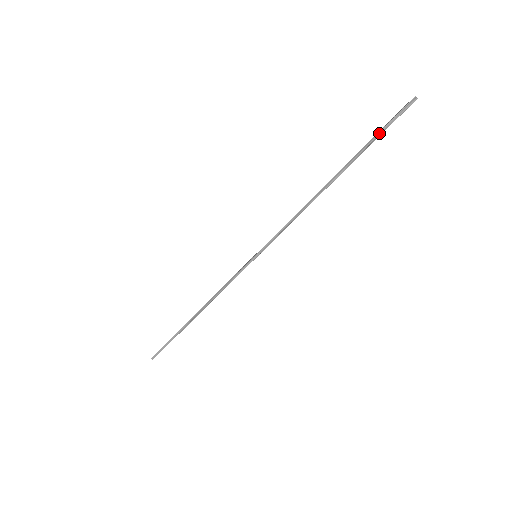
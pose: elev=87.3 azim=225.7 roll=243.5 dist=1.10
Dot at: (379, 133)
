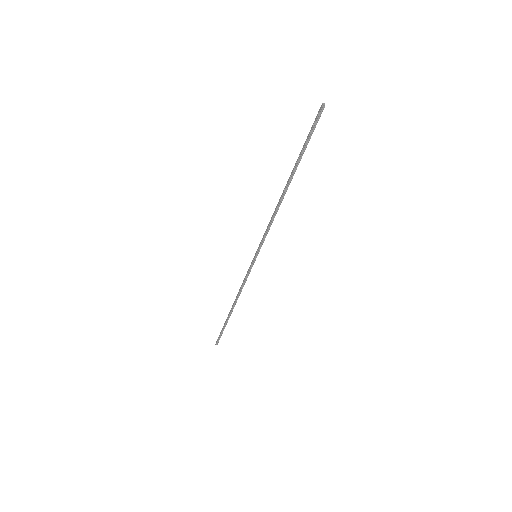
Dot at: (307, 141)
